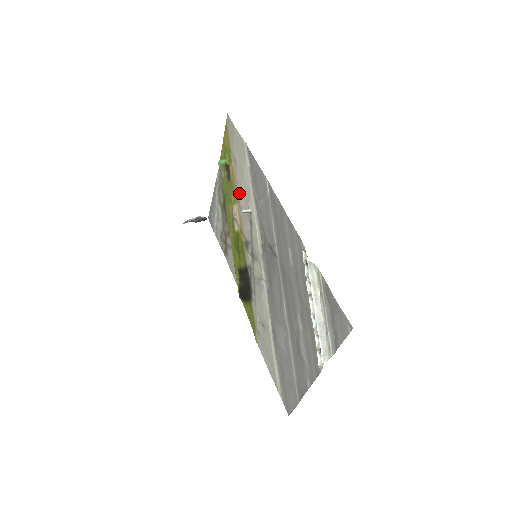
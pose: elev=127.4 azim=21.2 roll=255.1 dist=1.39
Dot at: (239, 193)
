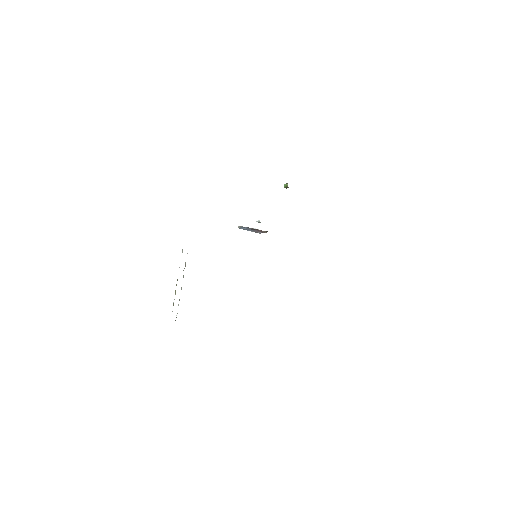
Dot at: occluded
